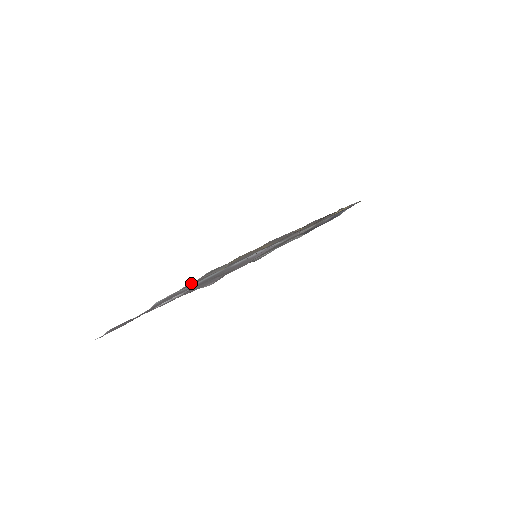
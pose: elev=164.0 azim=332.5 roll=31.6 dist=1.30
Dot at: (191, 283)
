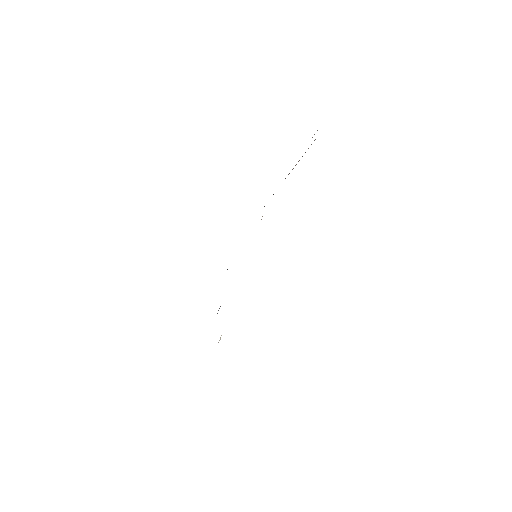
Dot at: occluded
